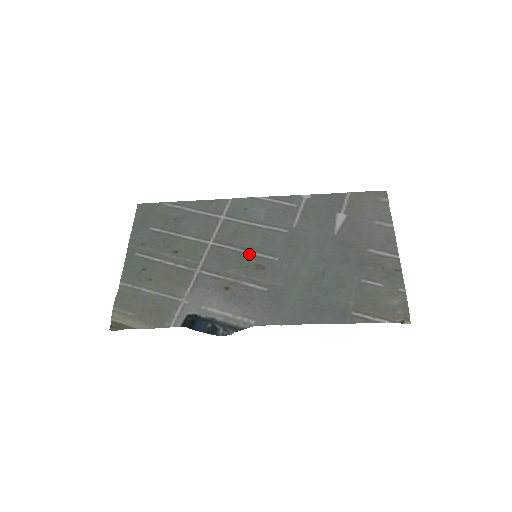
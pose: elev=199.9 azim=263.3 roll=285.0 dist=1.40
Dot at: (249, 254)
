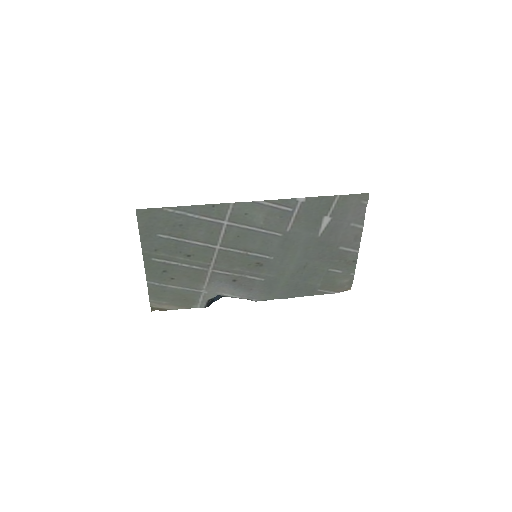
Dot at: (251, 255)
